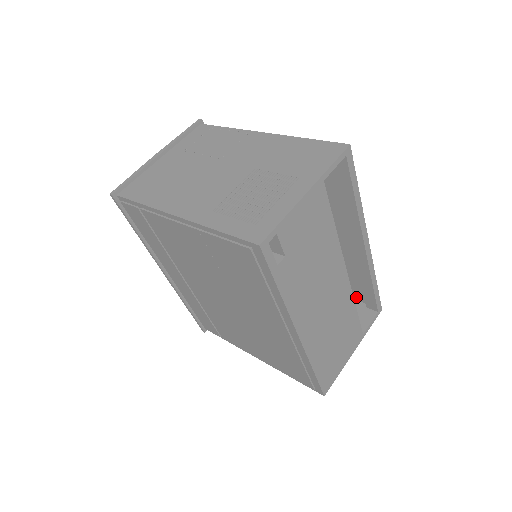
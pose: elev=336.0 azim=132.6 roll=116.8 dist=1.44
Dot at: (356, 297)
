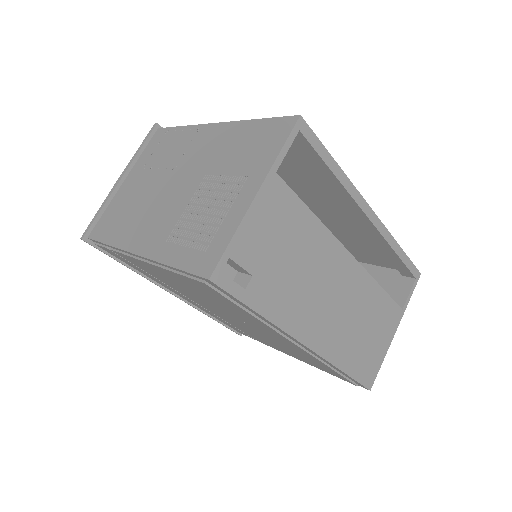
Dot at: (388, 266)
